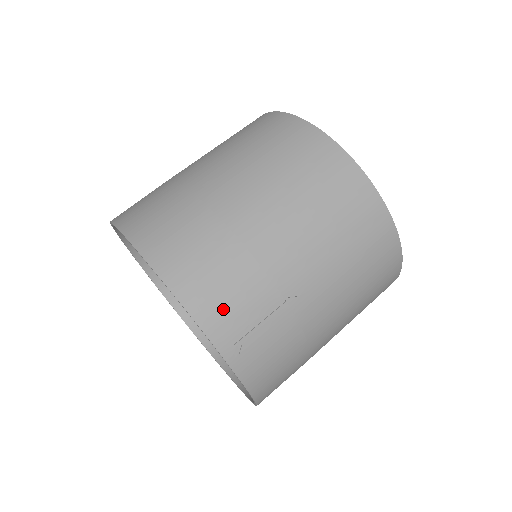
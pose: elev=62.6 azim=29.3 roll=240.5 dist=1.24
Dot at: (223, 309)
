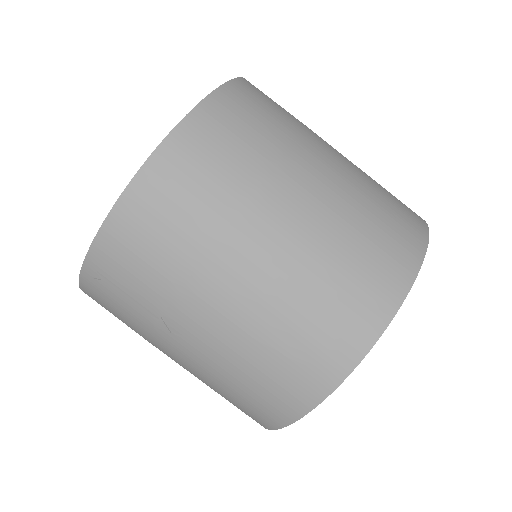
Dot at: (123, 255)
